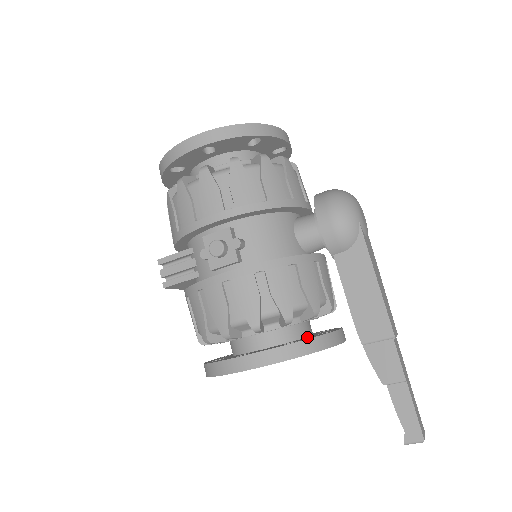
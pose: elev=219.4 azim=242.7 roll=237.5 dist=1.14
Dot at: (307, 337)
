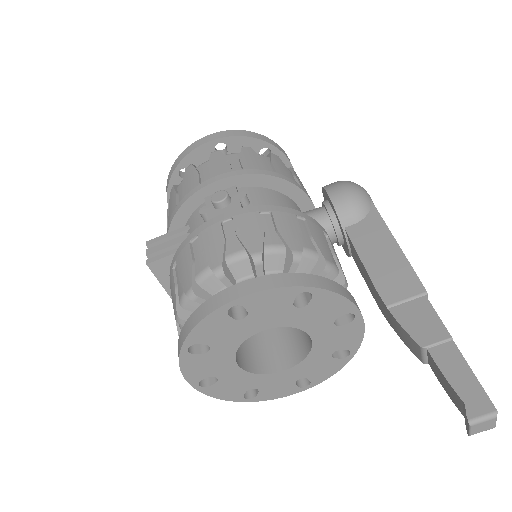
Dot at: occluded
